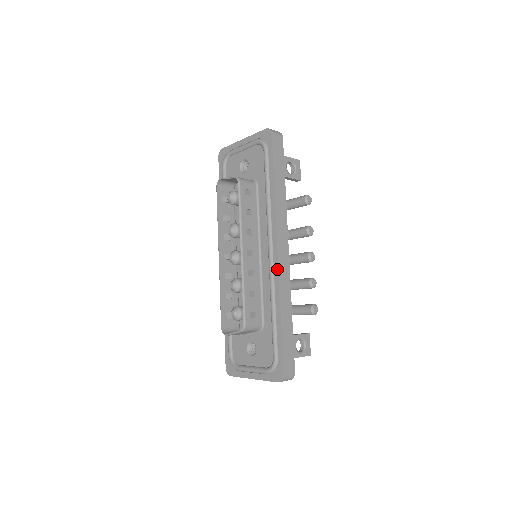
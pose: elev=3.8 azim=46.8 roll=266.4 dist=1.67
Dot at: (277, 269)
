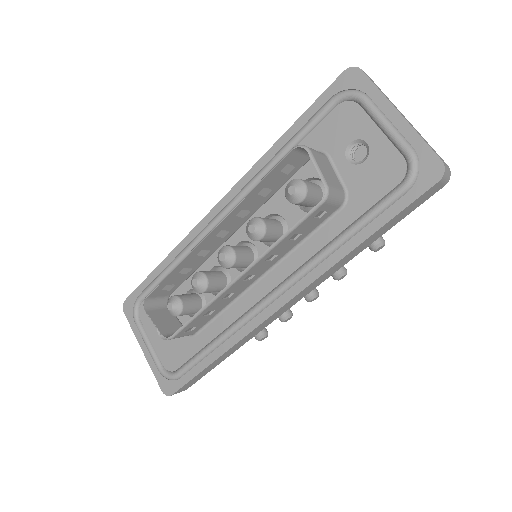
Dot at: (260, 322)
